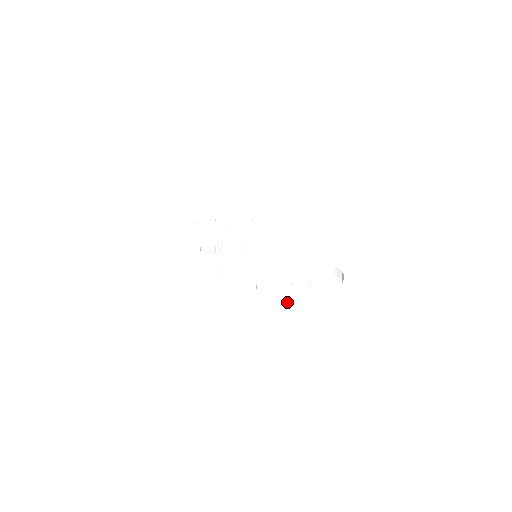
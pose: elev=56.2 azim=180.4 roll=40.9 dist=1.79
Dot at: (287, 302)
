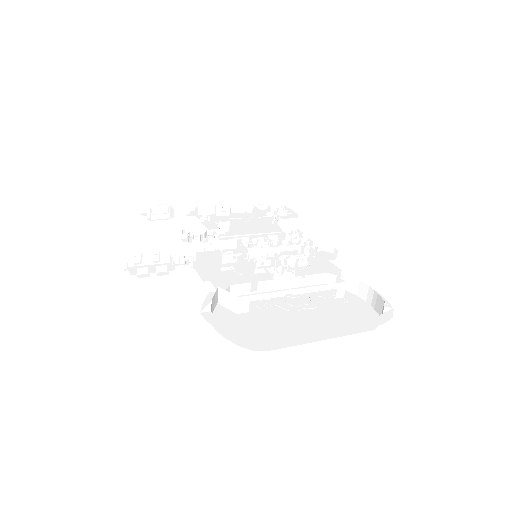
Dot at: (268, 324)
